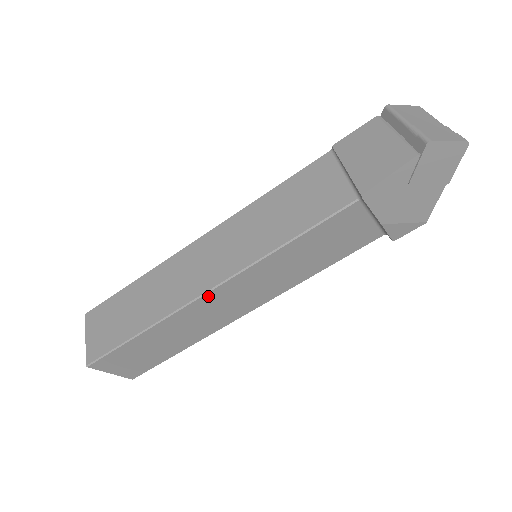
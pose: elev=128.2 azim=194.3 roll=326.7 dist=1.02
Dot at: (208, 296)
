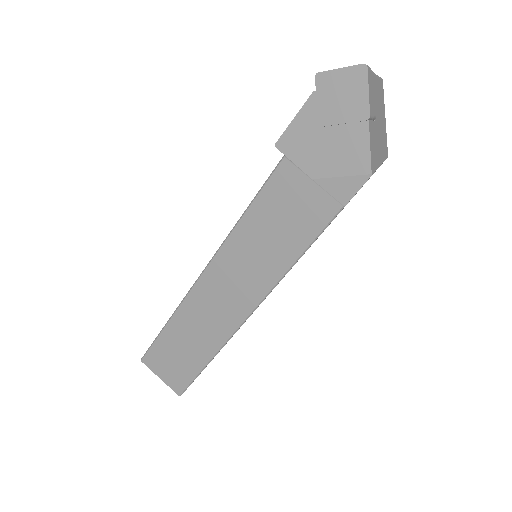
Dot at: (201, 282)
